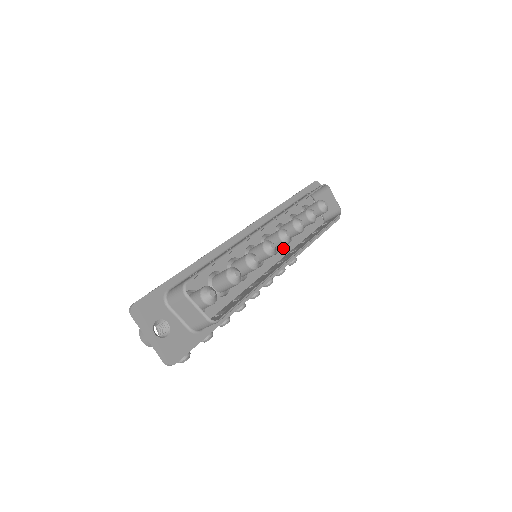
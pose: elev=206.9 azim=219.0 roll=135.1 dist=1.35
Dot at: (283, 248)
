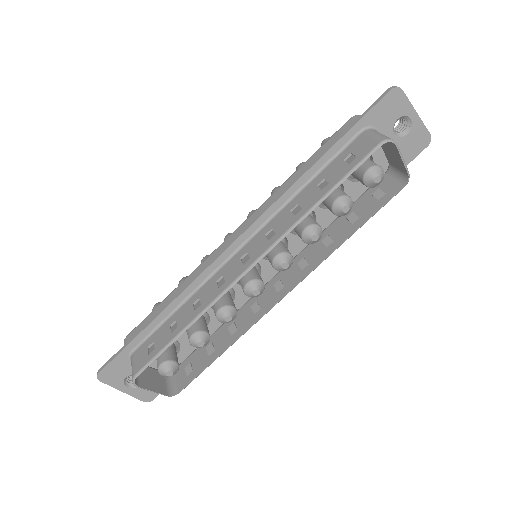
Dot at: (296, 243)
